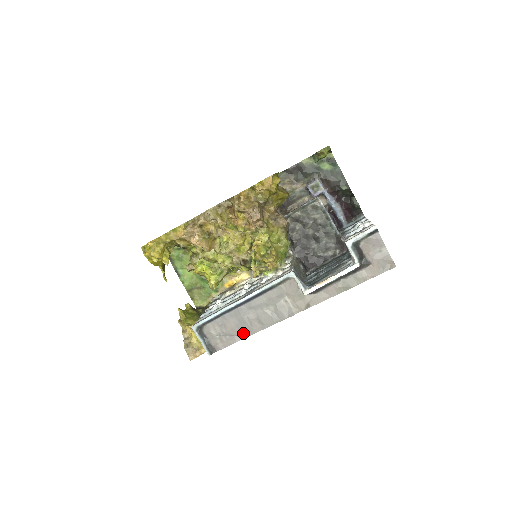
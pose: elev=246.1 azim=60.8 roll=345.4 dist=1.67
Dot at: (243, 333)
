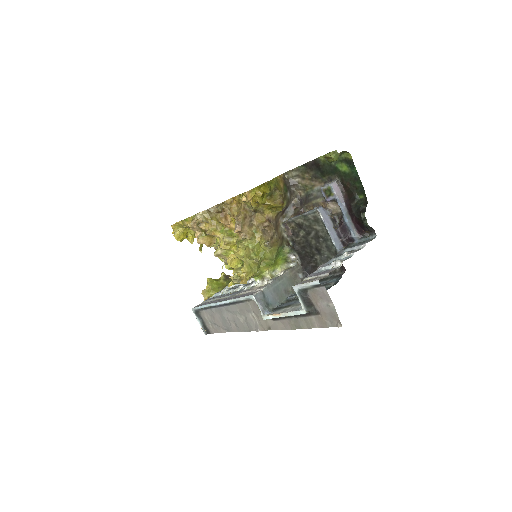
Dot at: (226, 328)
